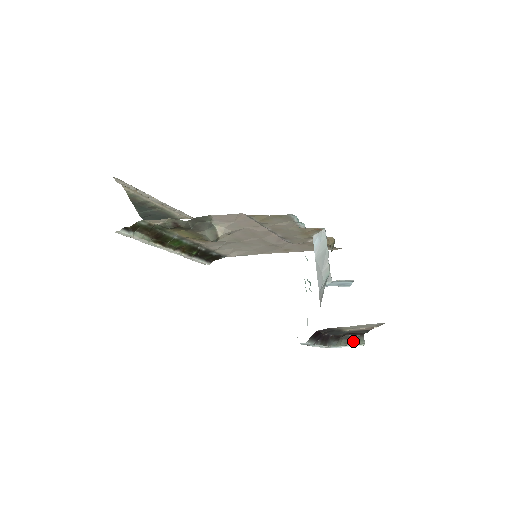
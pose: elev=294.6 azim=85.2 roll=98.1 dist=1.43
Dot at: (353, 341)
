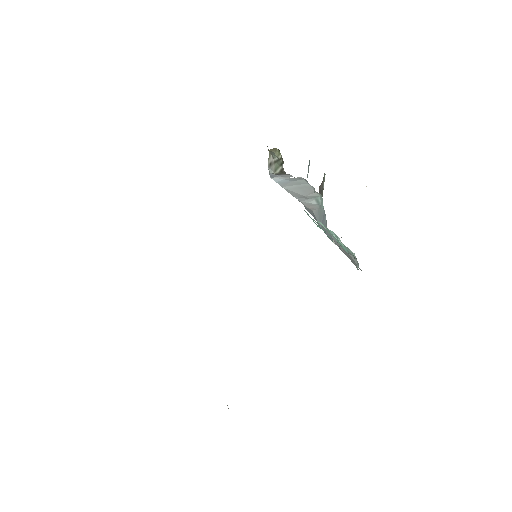
Dot at: (323, 186)
